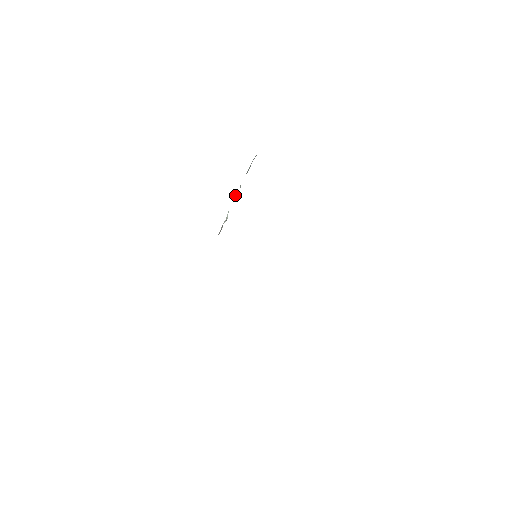
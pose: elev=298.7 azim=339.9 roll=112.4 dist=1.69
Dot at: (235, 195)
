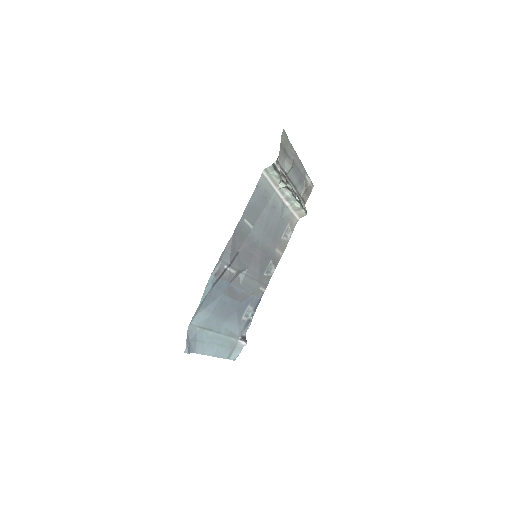
Dot at: (286, 191)
